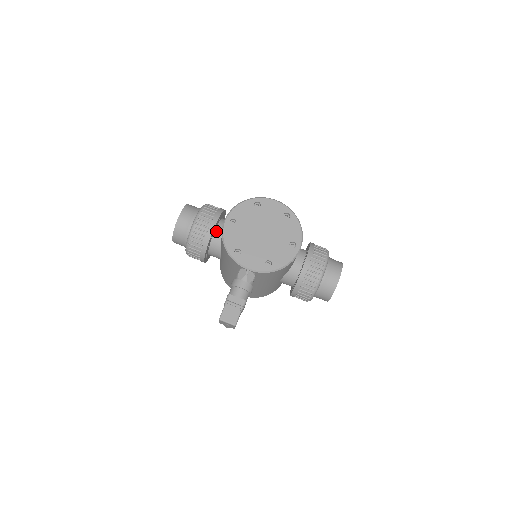
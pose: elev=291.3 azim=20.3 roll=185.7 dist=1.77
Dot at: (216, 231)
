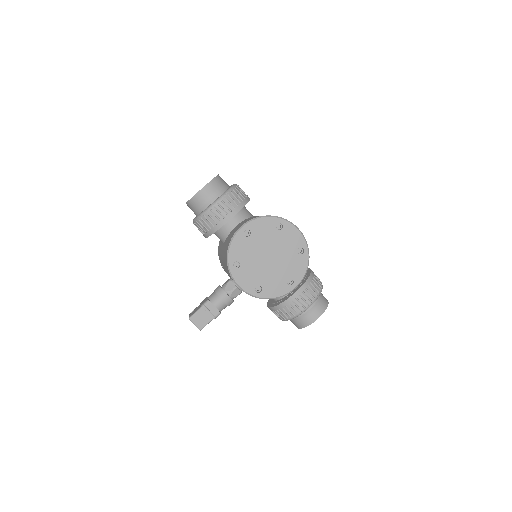
Dot at: (230, 221)
